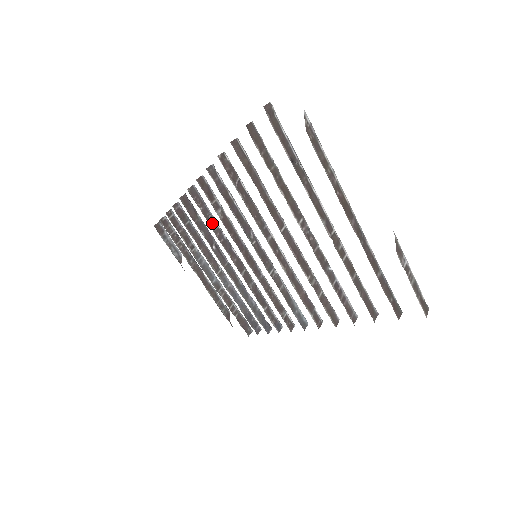
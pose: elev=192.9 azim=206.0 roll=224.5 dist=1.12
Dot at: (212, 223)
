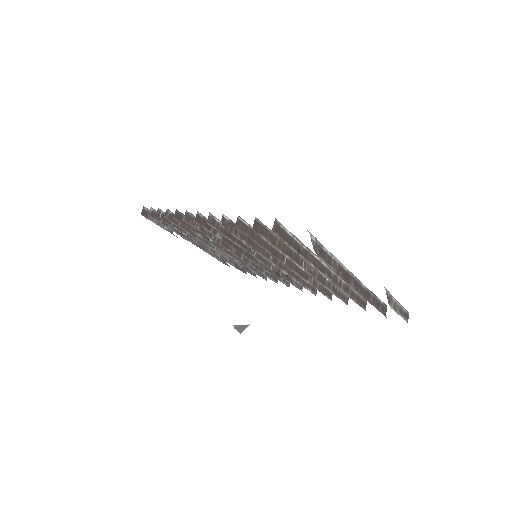
Dot at: (209, 233)
